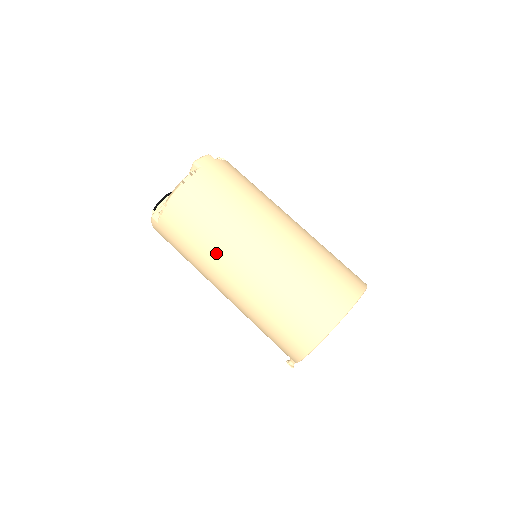
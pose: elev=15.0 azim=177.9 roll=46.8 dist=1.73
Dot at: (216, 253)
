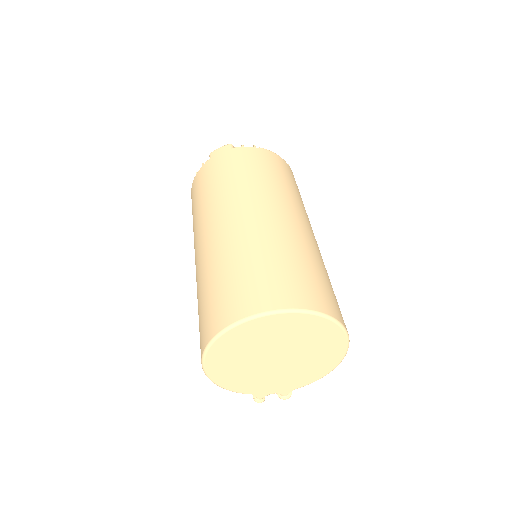
Dot at: occluded
